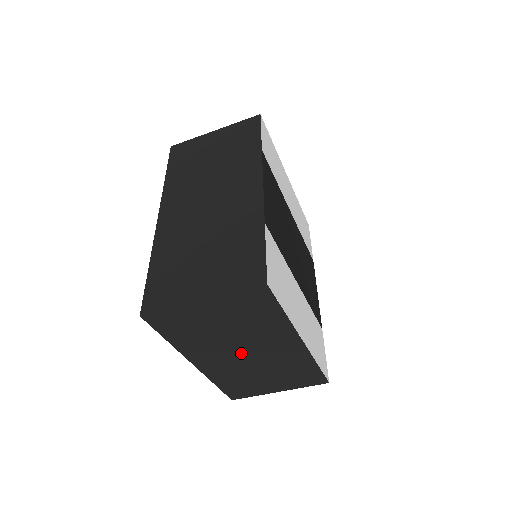
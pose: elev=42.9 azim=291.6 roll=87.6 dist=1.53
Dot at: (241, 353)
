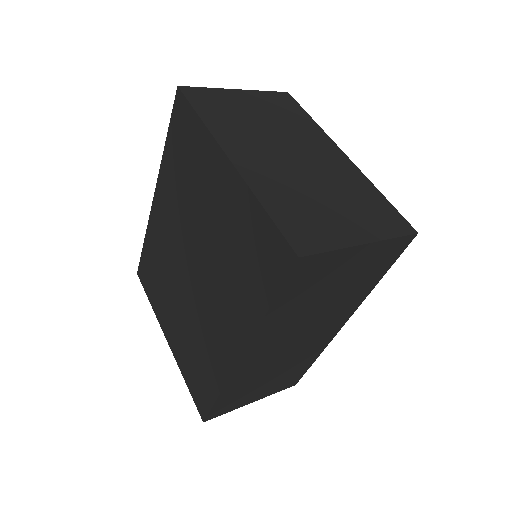
Dot at: occluded
